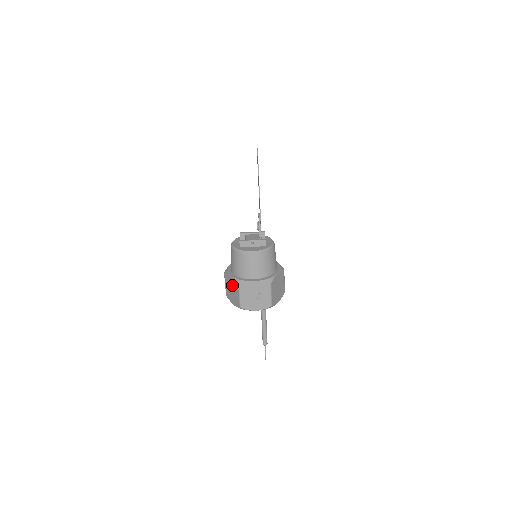
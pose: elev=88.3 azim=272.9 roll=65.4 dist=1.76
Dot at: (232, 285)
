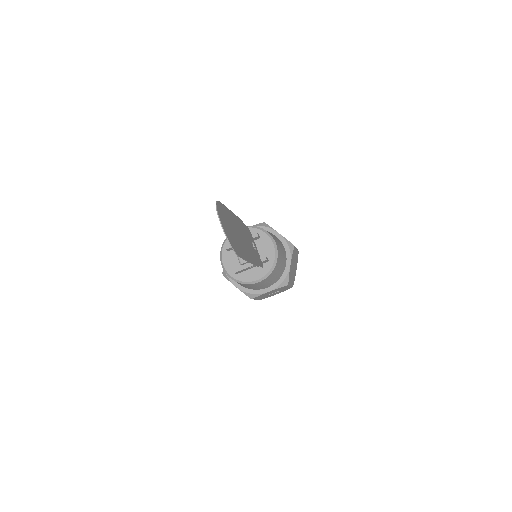
Dot at: occluded
